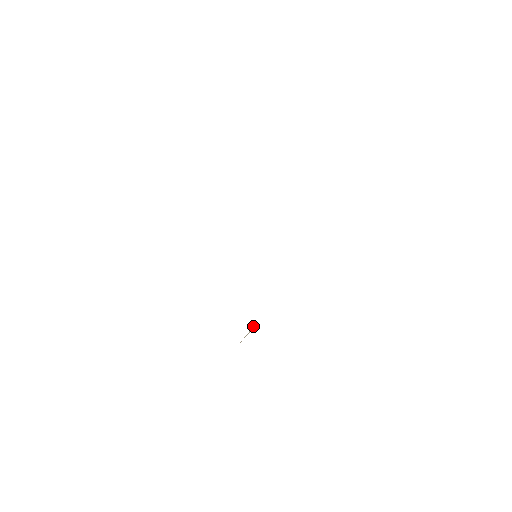
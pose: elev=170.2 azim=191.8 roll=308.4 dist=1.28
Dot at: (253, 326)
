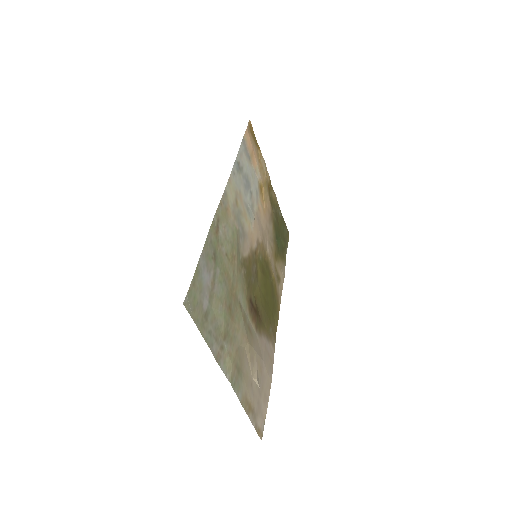
Dot at: (252, 378)
